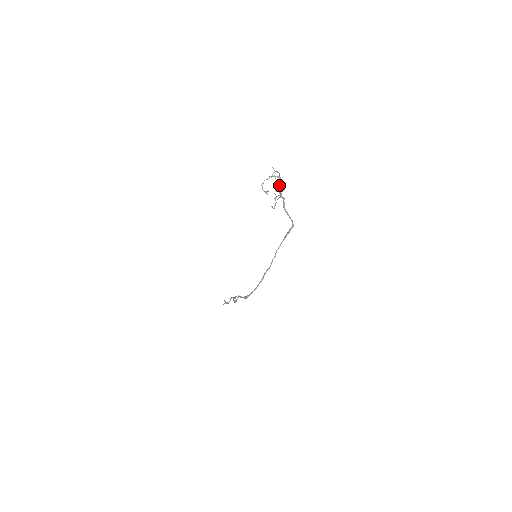
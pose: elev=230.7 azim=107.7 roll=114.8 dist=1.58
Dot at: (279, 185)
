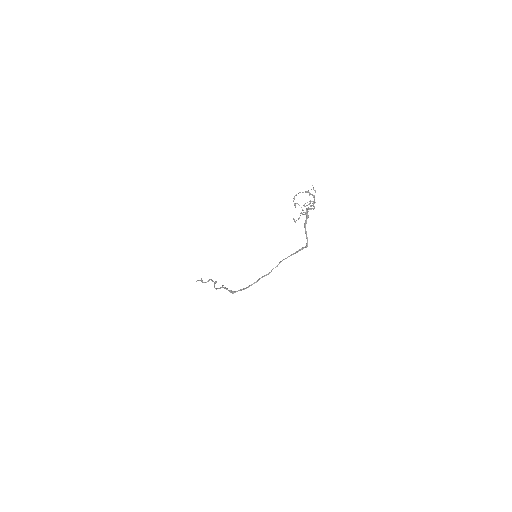
Dot at: occluded
